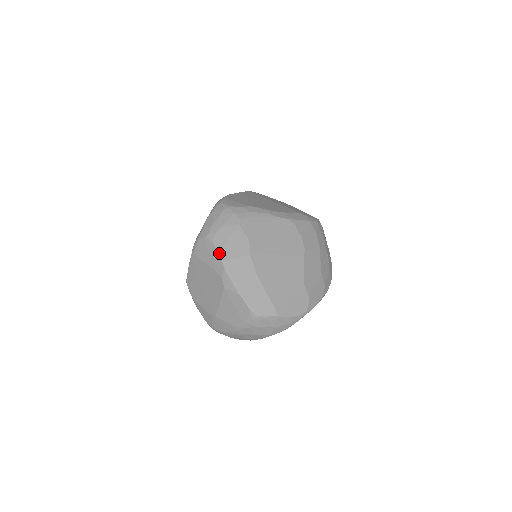
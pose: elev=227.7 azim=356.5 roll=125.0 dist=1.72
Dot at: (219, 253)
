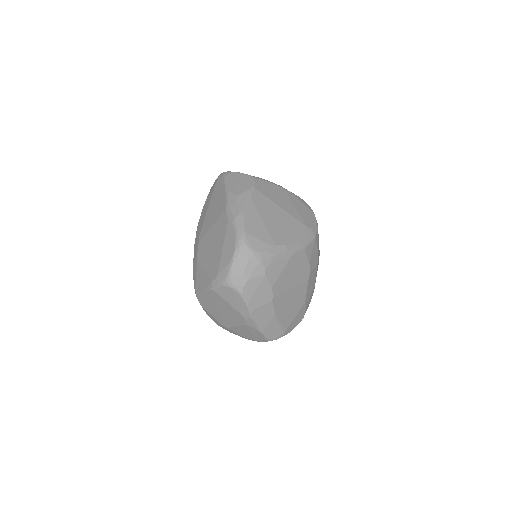
Dot at: (247, 305)
